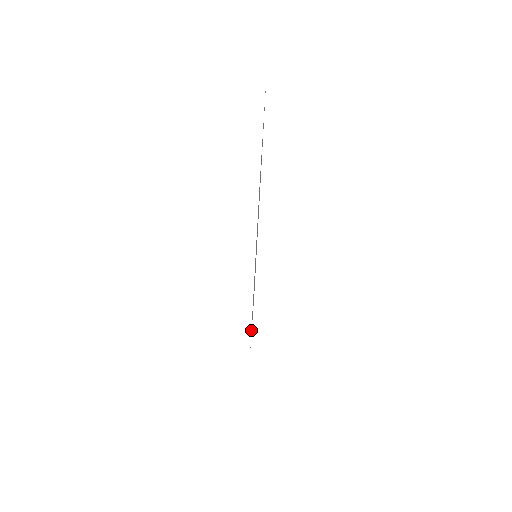
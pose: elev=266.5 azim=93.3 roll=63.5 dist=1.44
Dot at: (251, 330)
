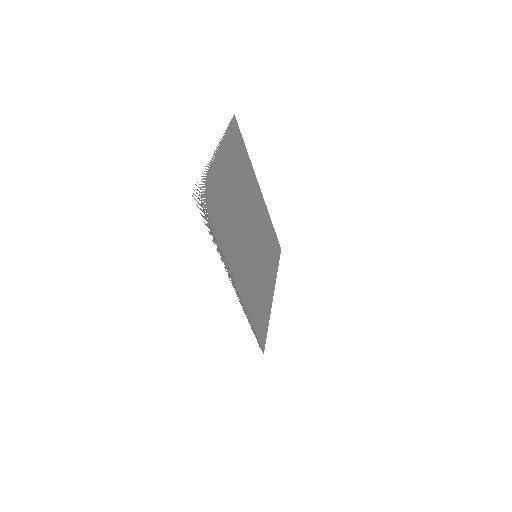
Dot at: (275, 256)
